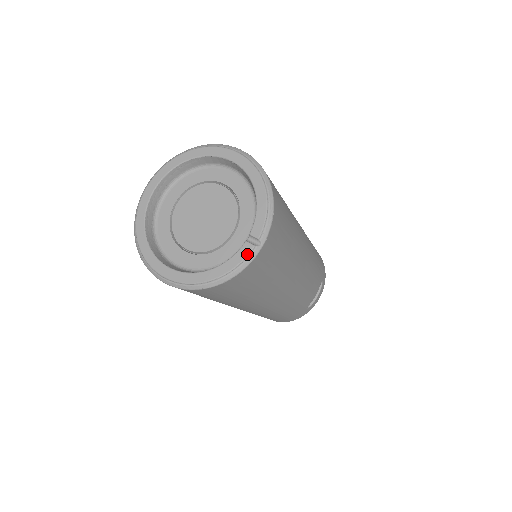
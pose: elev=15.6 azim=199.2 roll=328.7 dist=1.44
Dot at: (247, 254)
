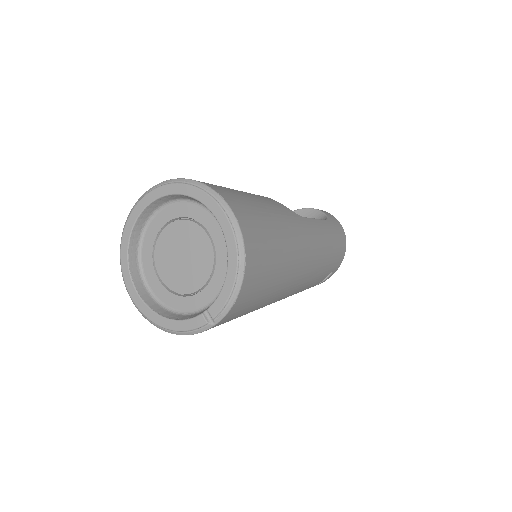
Dot at: (199, 326)
